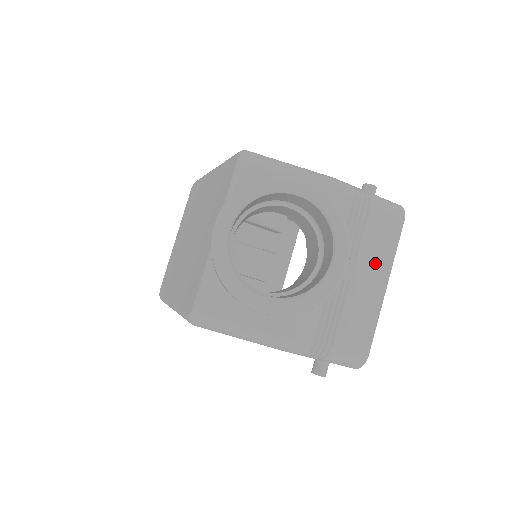
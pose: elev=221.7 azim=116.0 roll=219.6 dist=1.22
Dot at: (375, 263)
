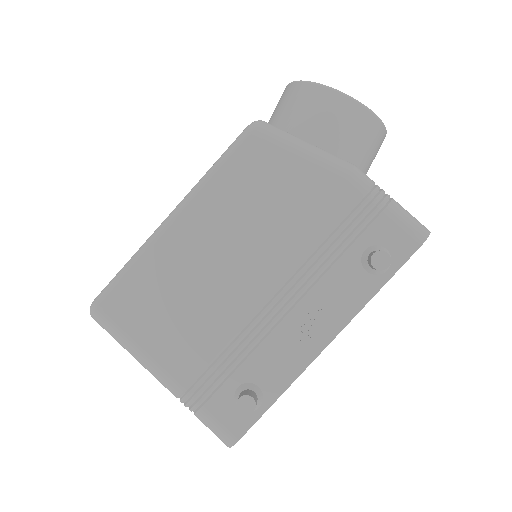
Dot at: occluded
